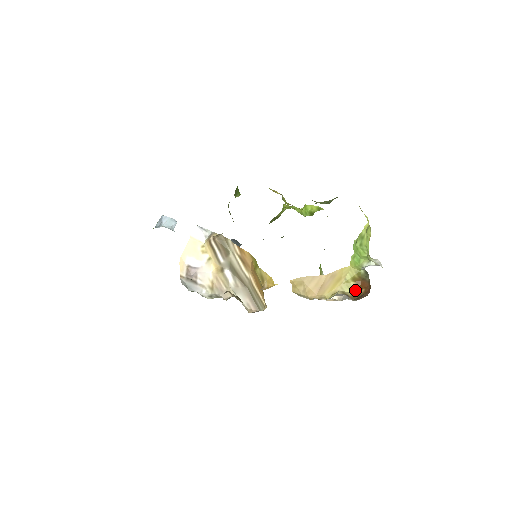
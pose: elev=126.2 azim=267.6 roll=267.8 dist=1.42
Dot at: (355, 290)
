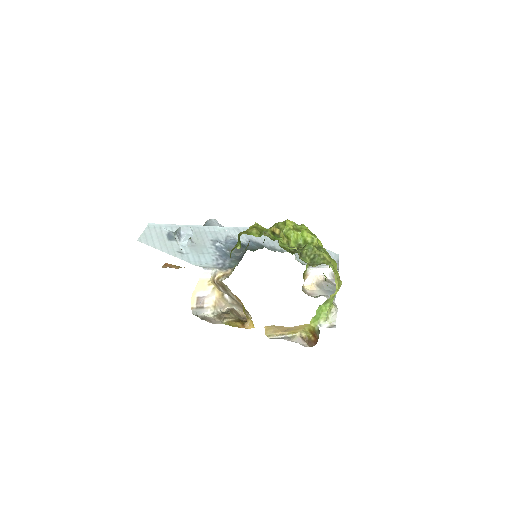
Dot at: (309, 334)
